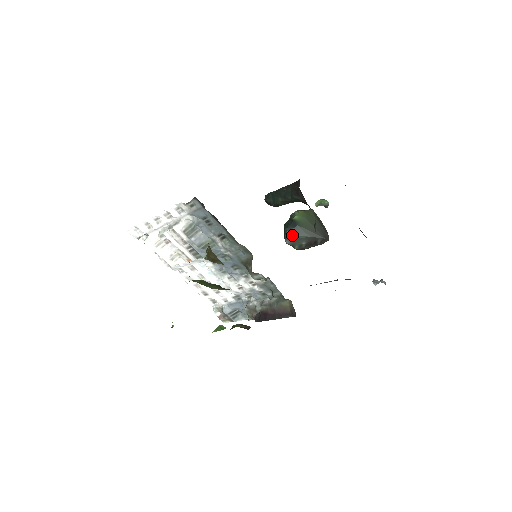
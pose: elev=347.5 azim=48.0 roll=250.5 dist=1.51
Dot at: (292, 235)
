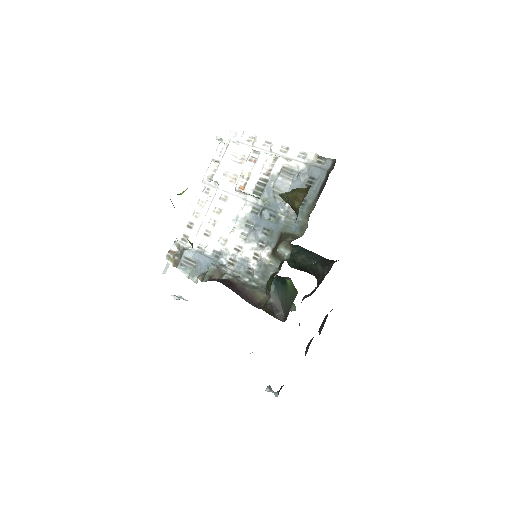
Dot at: (275, 285)
